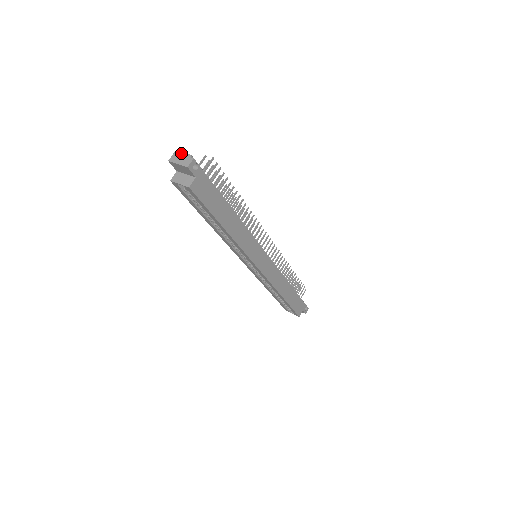
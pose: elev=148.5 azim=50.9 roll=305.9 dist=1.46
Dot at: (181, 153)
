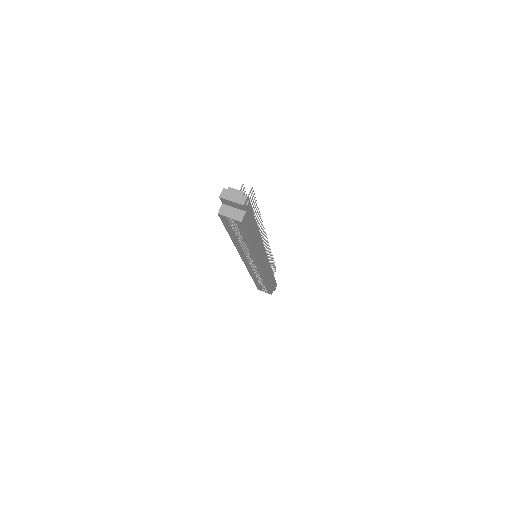
Dot at: (232, 189)
